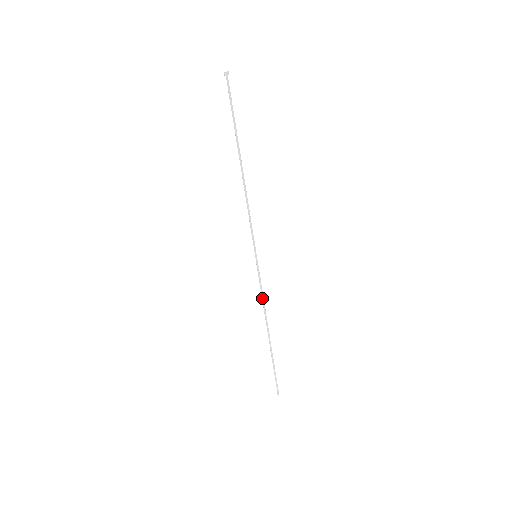
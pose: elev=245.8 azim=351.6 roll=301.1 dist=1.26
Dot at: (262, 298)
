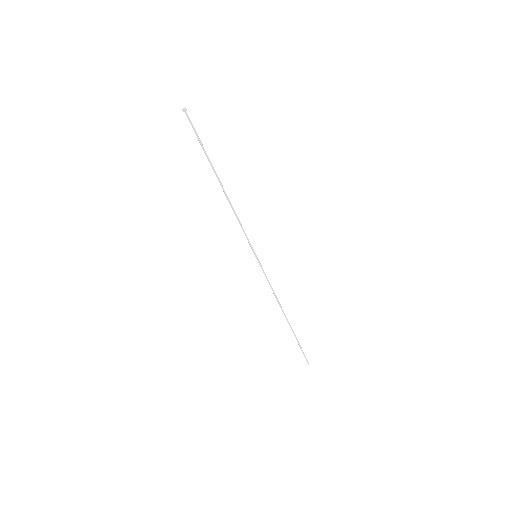
Dot at: occluded
